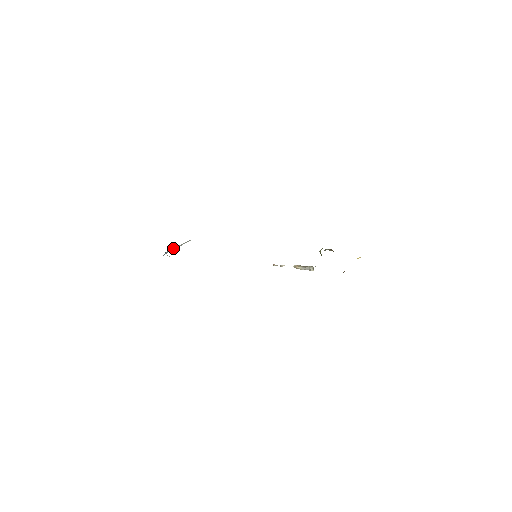
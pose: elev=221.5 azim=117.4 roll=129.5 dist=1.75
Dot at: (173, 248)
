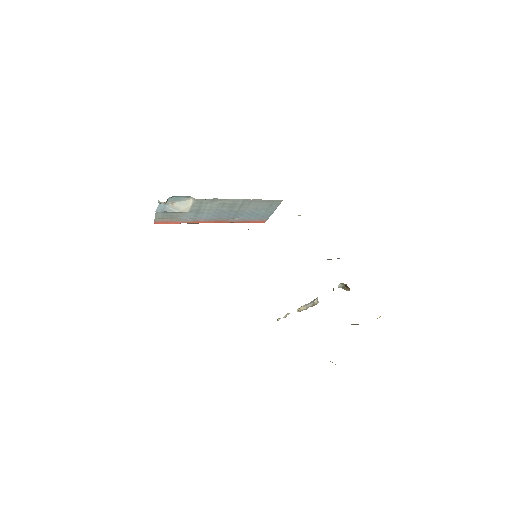
Dot at: (170, 207)
